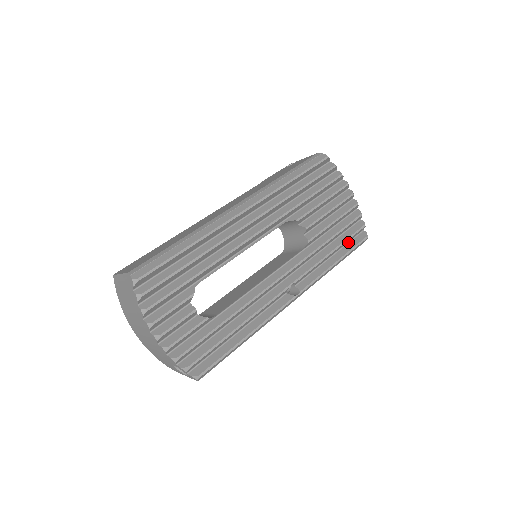
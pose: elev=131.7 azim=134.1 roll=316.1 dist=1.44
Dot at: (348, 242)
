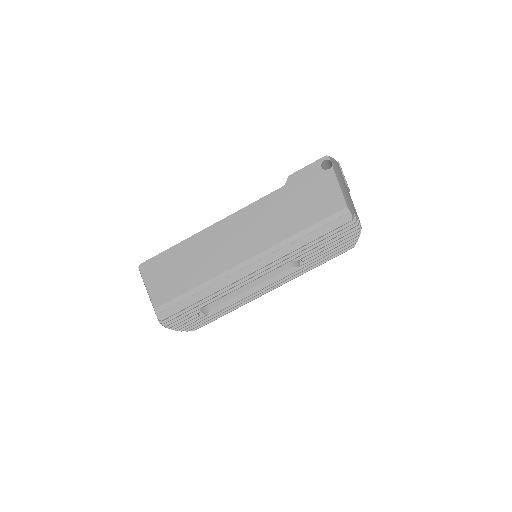
Dot at: occluded
